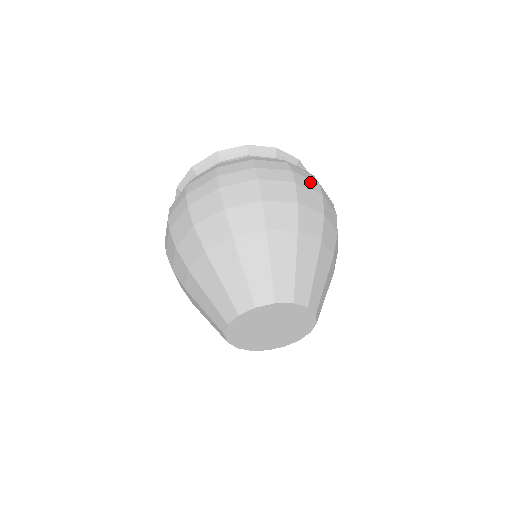
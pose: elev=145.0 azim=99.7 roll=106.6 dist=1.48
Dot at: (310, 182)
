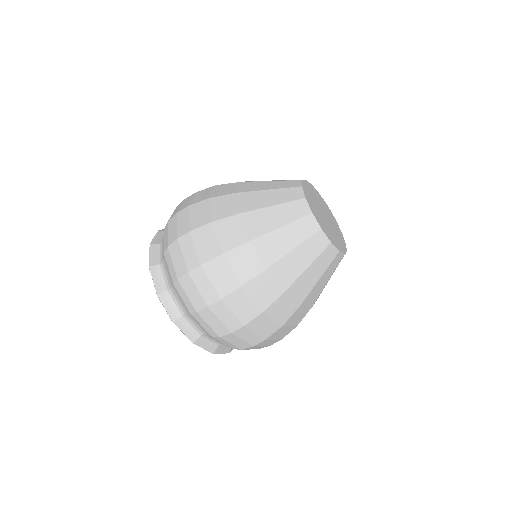
Dot at: occluded
